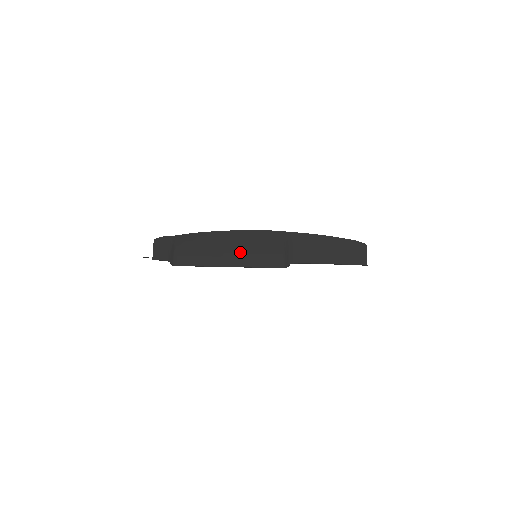
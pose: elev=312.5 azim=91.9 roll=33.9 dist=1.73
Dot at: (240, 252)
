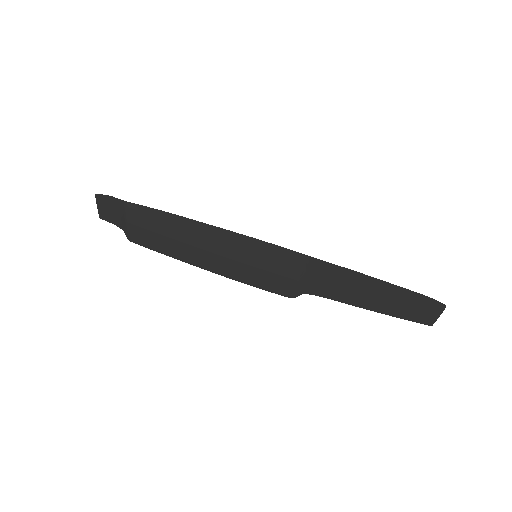
Dot at: (225, 261)
